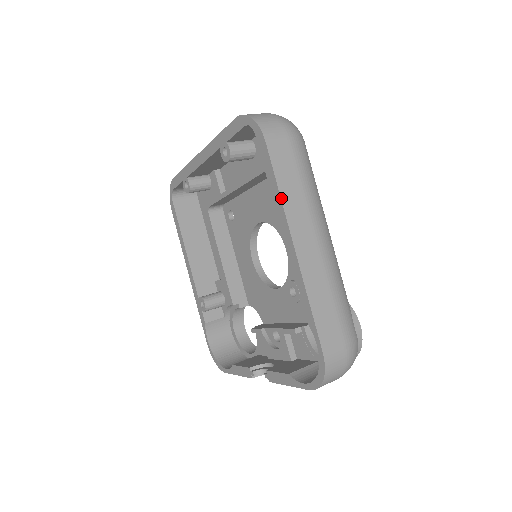
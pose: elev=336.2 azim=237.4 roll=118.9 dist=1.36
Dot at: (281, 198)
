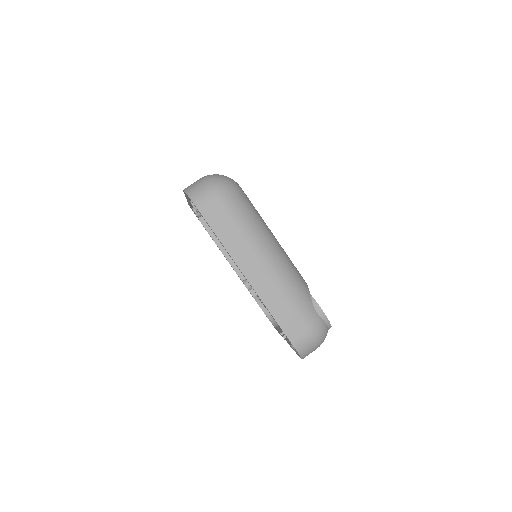
Dot at: (225, 248)
